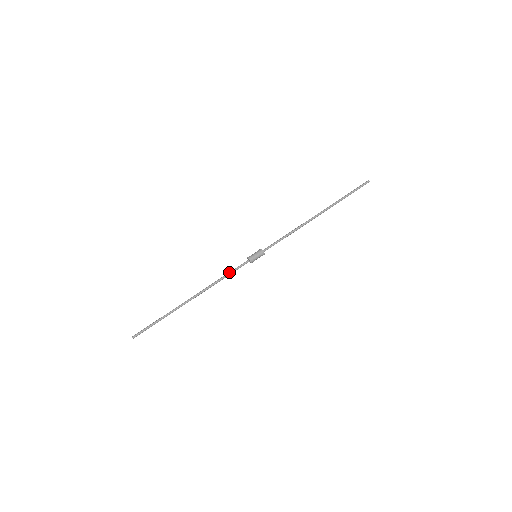
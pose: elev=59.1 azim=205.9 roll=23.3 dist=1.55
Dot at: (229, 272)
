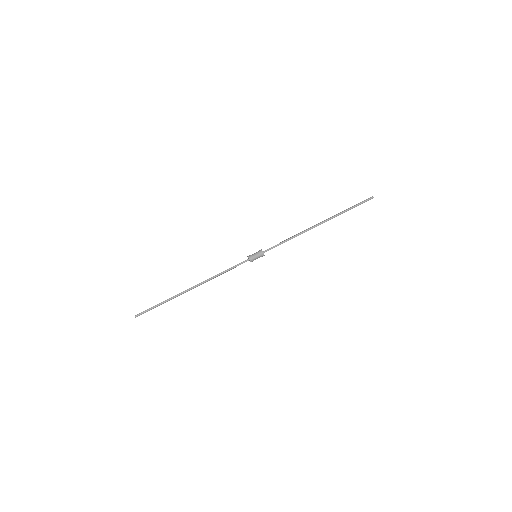
Dot at: (229, 269)
